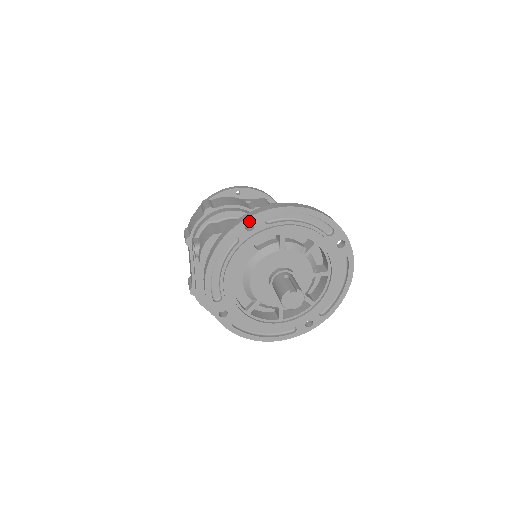
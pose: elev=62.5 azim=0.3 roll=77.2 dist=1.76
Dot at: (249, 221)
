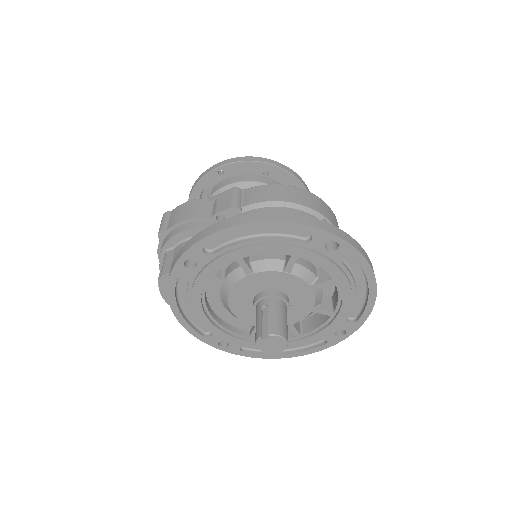
Dot at: (185, 259)
